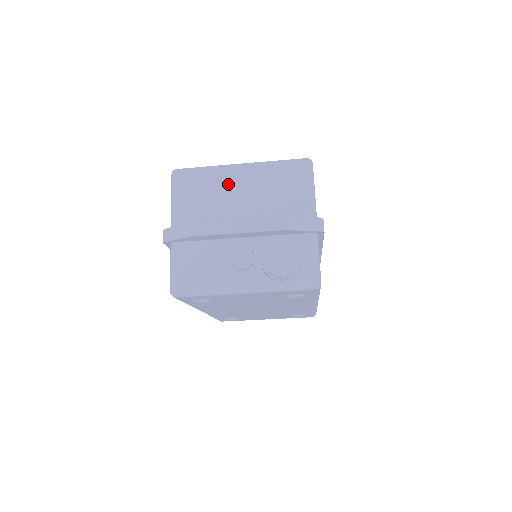
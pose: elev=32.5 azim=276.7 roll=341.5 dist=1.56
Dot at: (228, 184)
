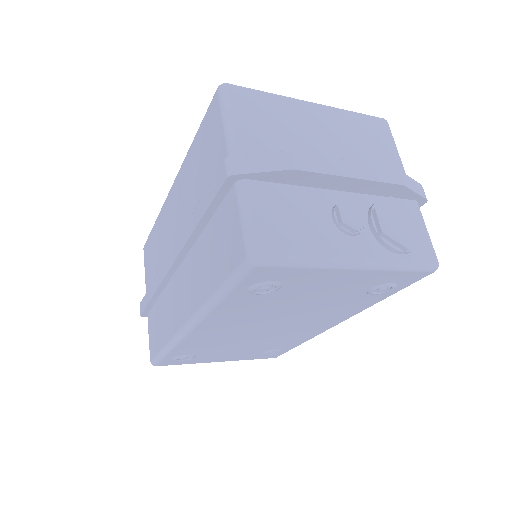
Dot at: (304, 121)
